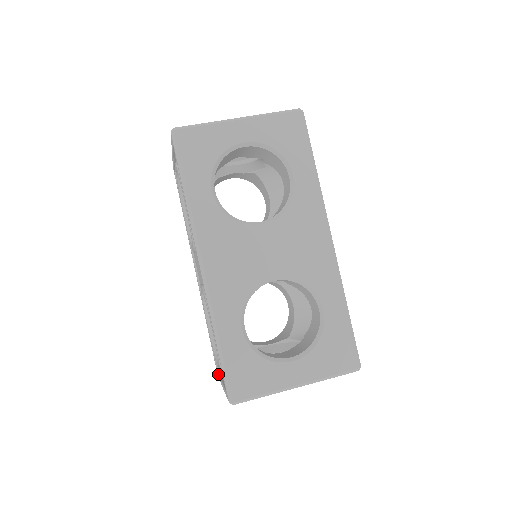
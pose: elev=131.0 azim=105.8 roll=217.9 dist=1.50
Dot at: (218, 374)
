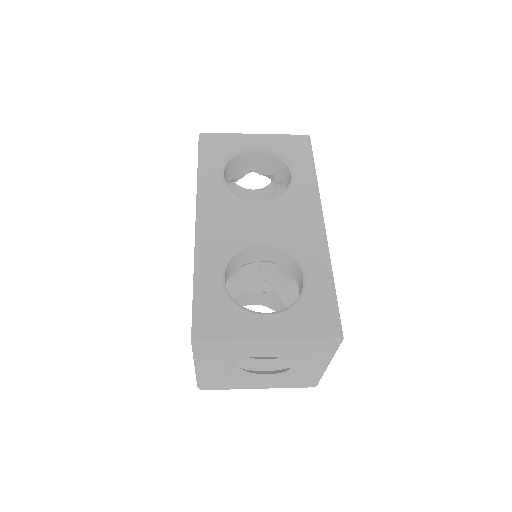
Dot at: occluded
